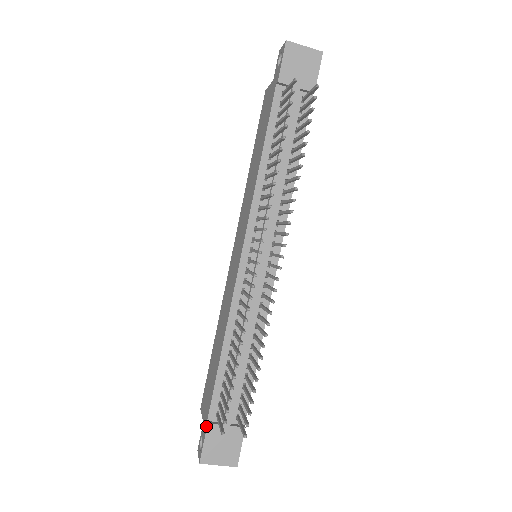
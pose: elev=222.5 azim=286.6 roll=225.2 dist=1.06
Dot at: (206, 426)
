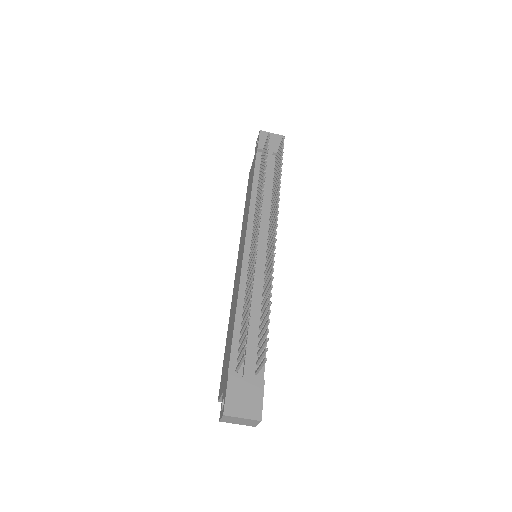
Dot at: (227, 379)
